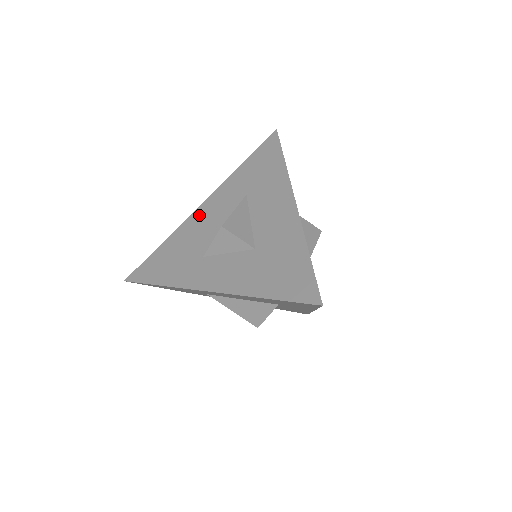
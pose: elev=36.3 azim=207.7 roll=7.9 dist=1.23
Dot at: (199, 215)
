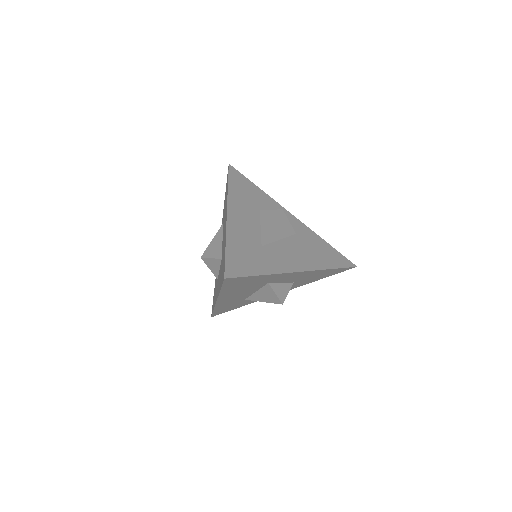
Dot at: occluded
